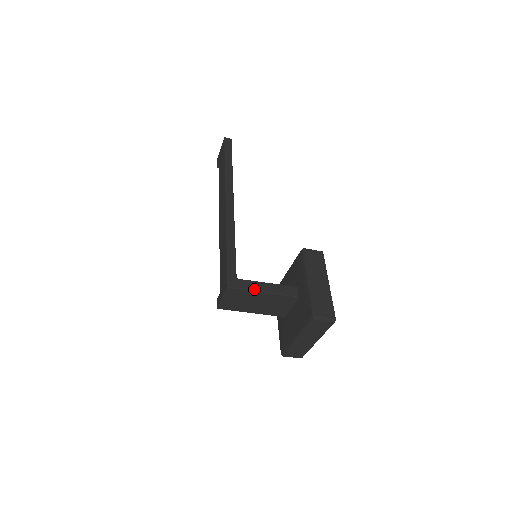
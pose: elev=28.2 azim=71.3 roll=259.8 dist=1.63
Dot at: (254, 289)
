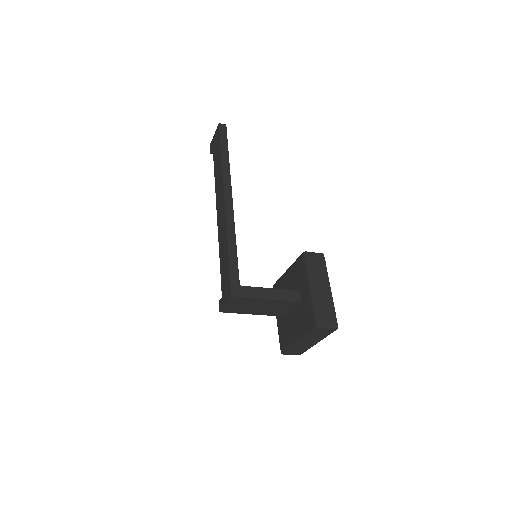
Dot at: (257, 296)
